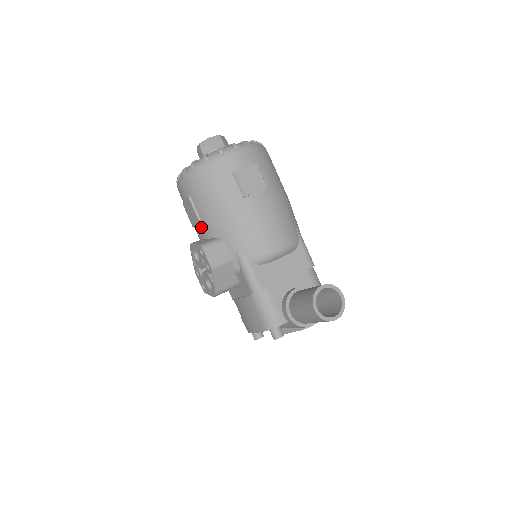
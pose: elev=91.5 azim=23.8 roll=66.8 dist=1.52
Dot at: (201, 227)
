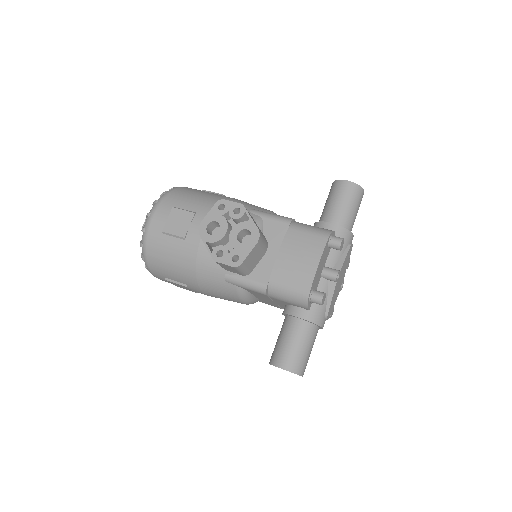
Dot at: (200, 218)
